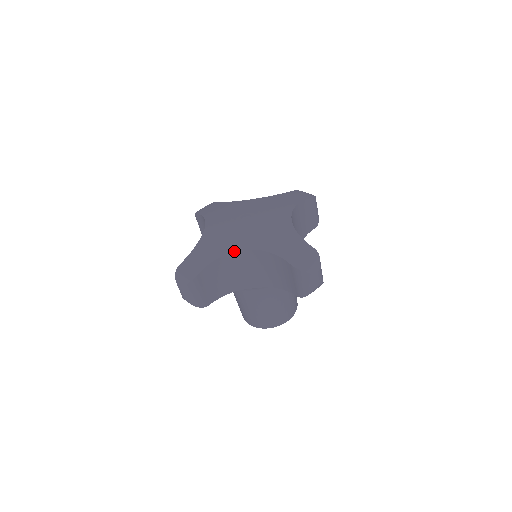
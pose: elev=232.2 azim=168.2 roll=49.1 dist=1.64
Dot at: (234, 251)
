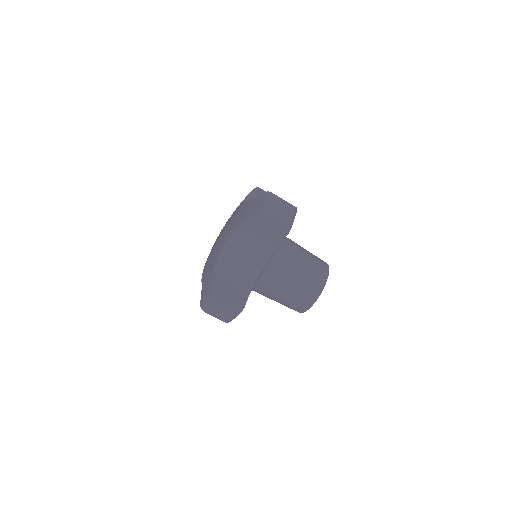
Dot at: (220, 251)
